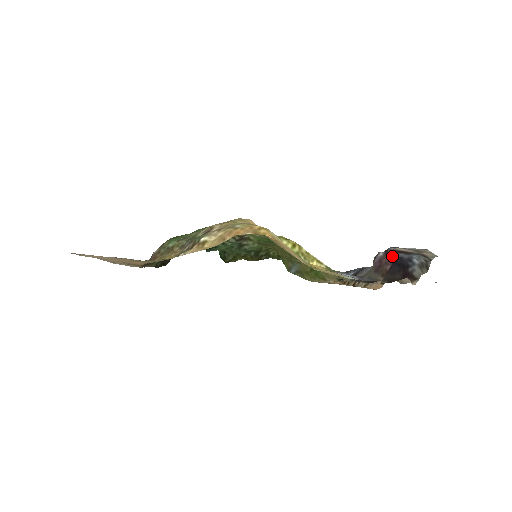
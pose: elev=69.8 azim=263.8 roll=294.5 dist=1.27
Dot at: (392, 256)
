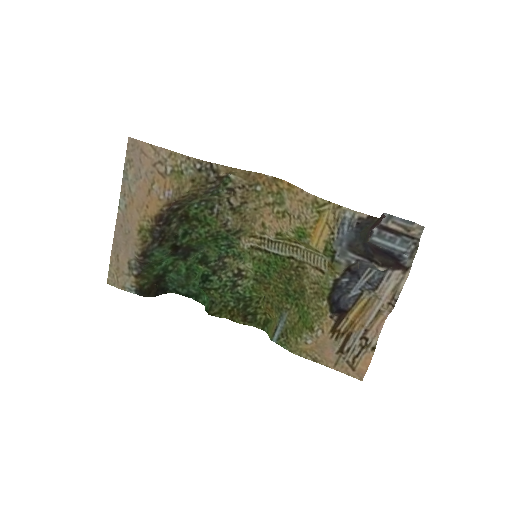
Dot at: (384, 249)
